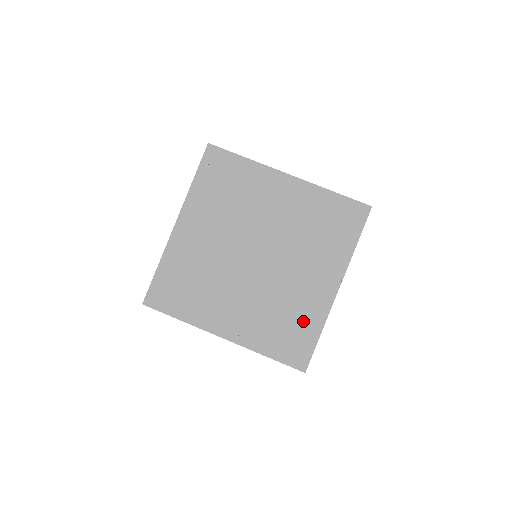
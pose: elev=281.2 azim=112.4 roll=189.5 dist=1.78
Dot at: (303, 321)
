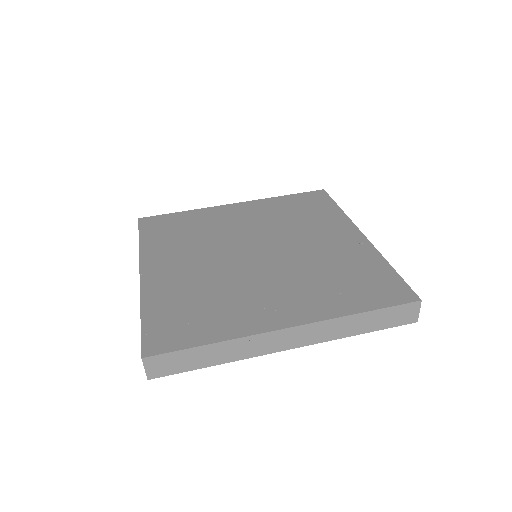
Dot at: (361, 267)
